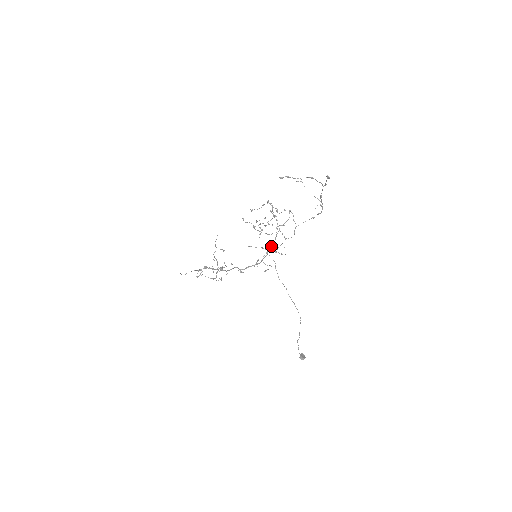
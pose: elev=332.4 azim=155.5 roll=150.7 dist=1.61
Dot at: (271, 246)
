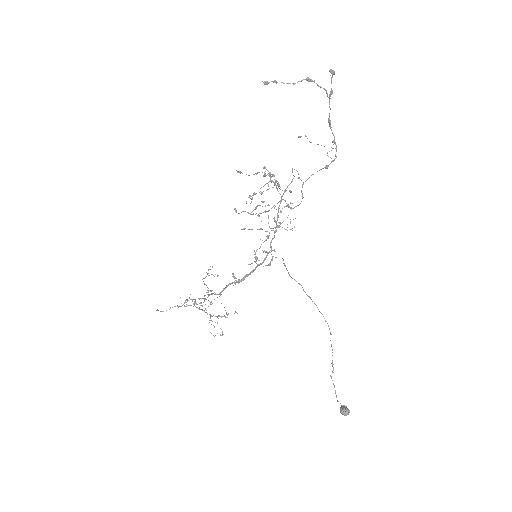
Dot at: occluded
